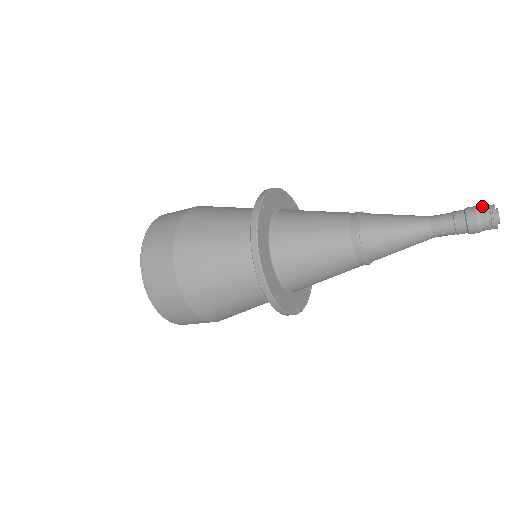
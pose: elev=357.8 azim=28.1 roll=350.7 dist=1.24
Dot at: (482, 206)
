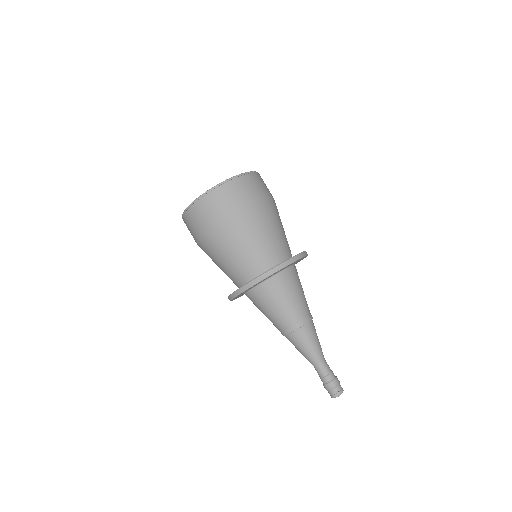
Dot at: (336, 390)
